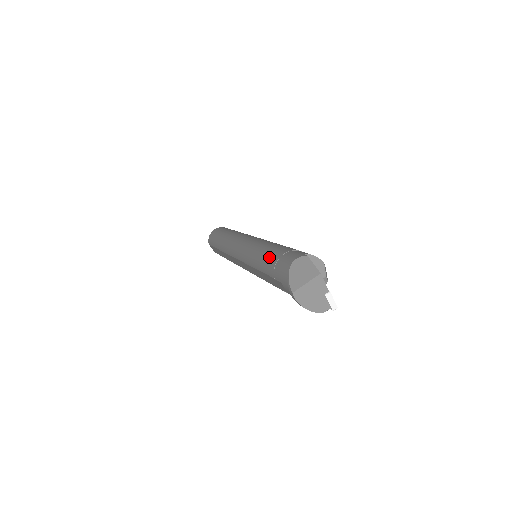
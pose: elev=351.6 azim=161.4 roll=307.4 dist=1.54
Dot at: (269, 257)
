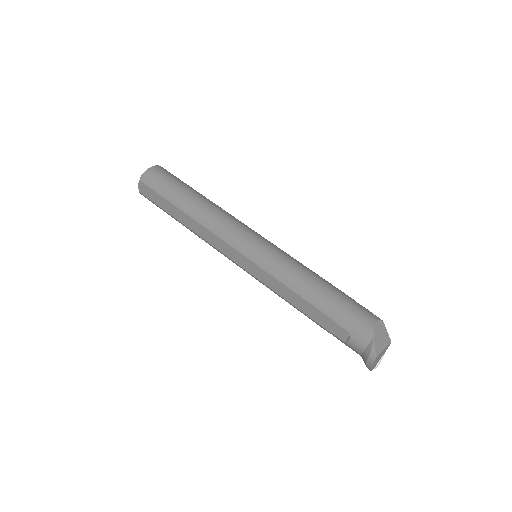
Dot at: (329, 295)
